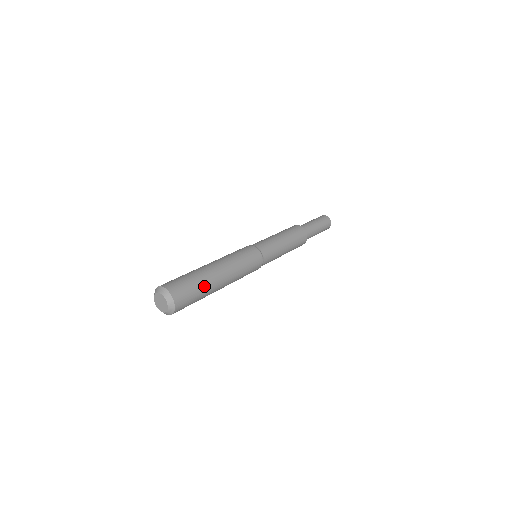
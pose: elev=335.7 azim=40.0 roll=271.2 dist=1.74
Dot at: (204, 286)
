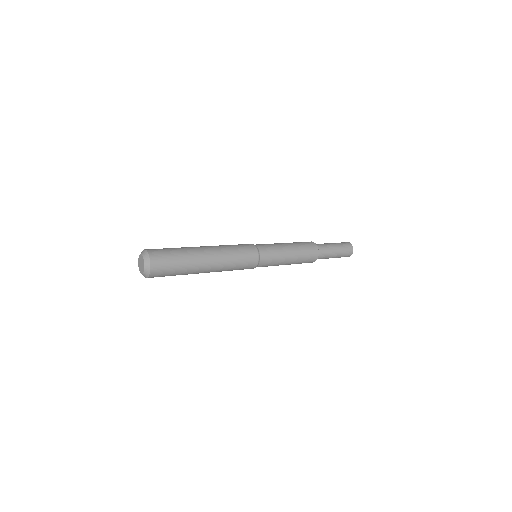
Dot at: (186, 263)
